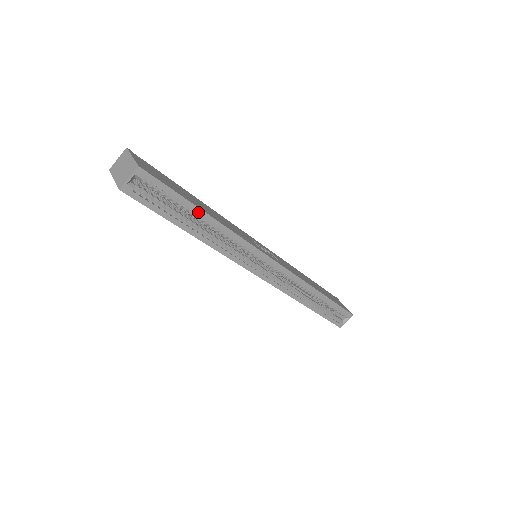
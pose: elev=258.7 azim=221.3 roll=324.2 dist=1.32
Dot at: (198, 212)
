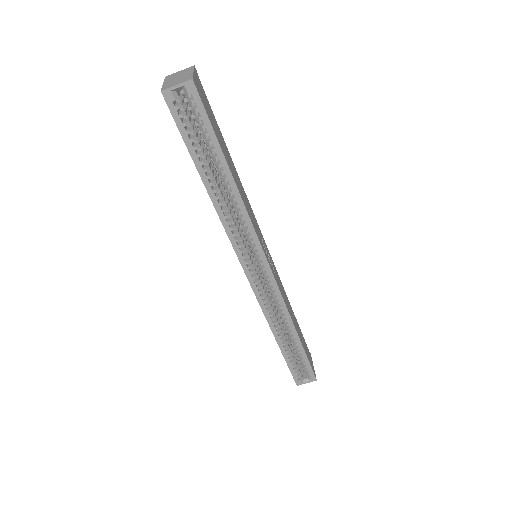
Dot at: (224, 166)
